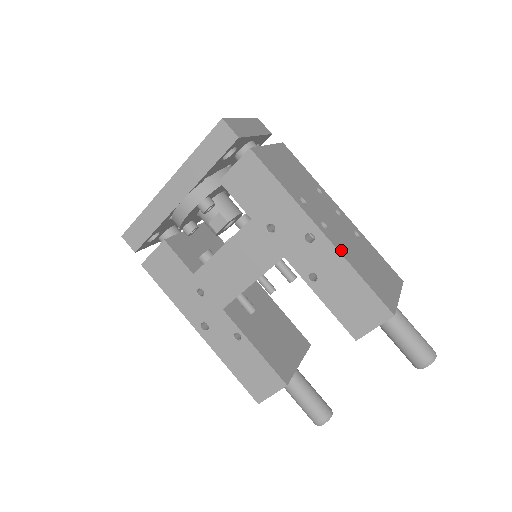
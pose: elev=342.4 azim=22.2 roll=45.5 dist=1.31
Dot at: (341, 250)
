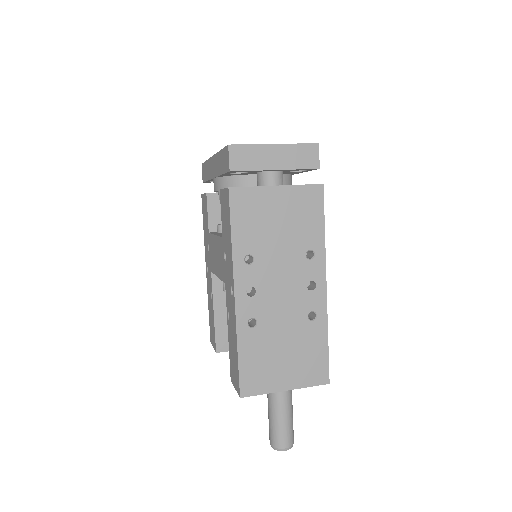
Dot at: (242, 321)
